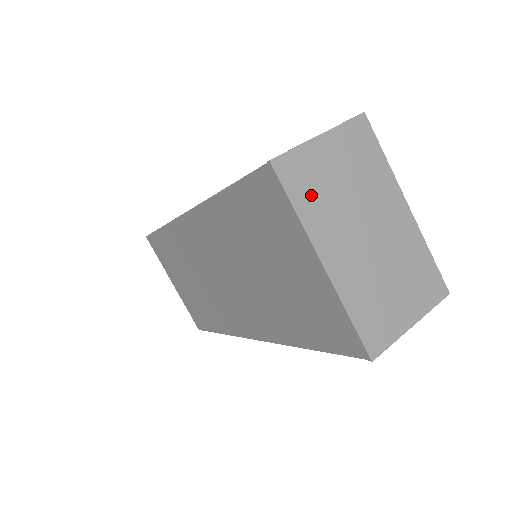
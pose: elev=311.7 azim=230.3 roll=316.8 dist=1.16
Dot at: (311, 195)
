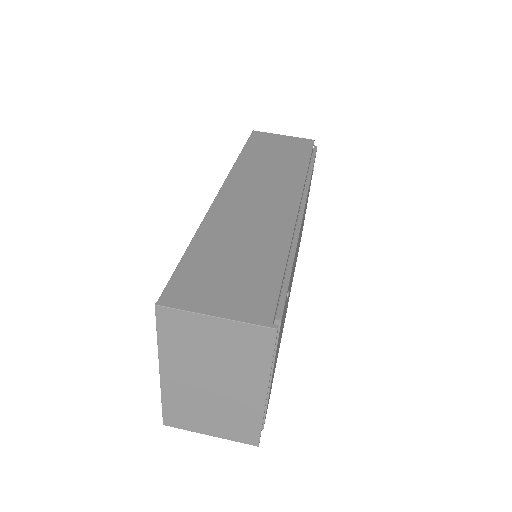
Dot at: (177, 340)
